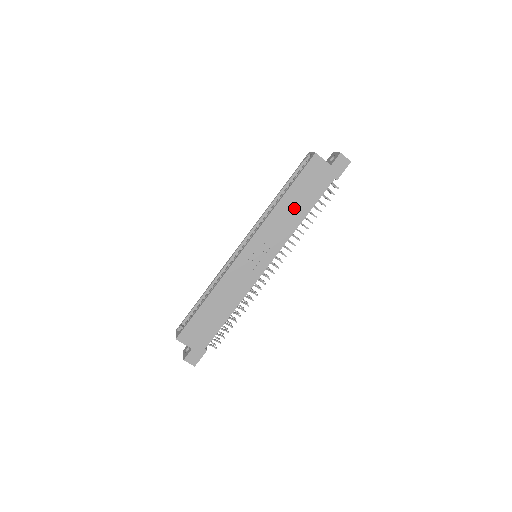
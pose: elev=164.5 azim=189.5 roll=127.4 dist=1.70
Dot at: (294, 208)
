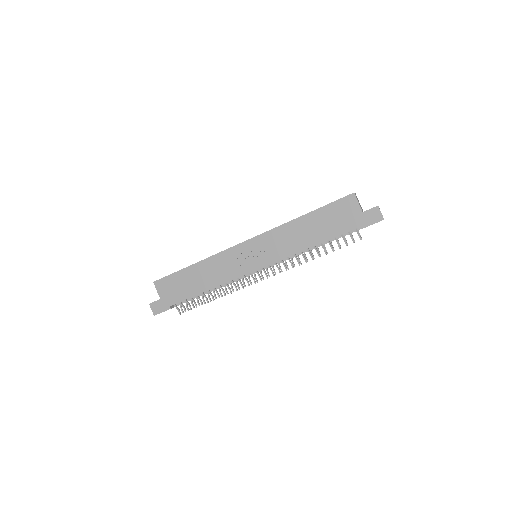
Dot at: (308, 231)
